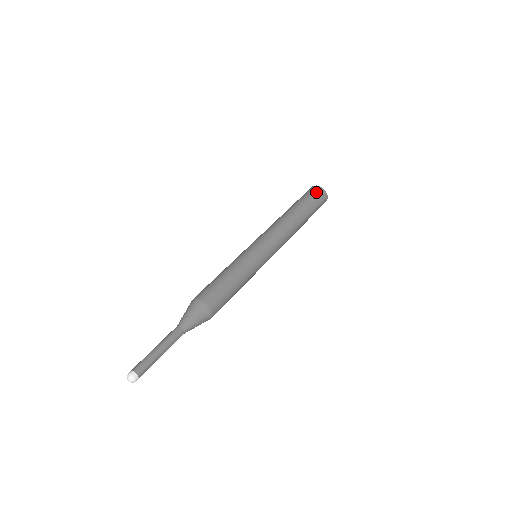
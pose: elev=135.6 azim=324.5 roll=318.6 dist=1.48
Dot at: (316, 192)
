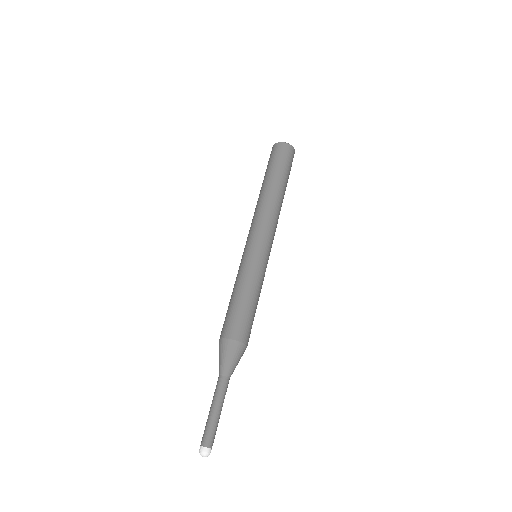
Dot at: (277, 151)
